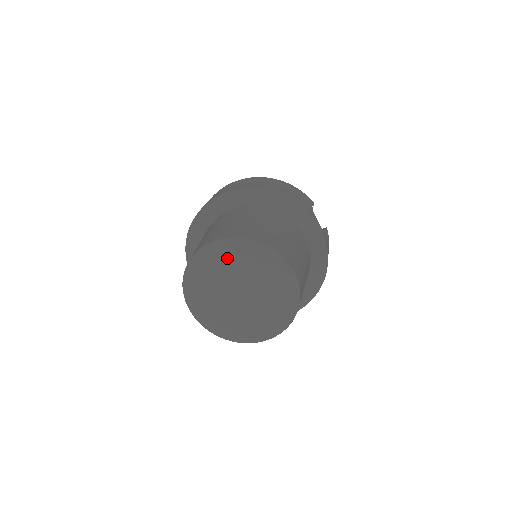
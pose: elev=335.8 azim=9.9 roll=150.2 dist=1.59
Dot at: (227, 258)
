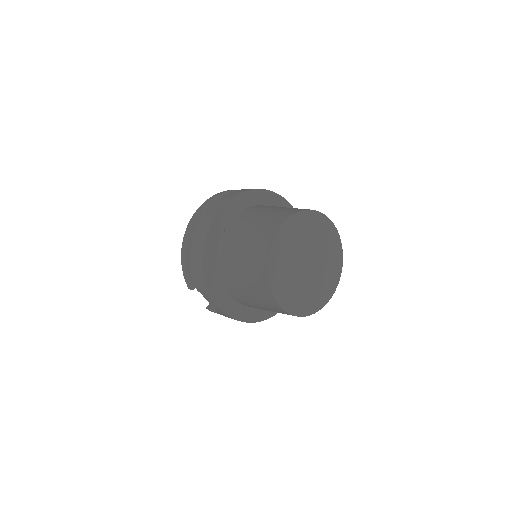
Dot at: (296, 234)
